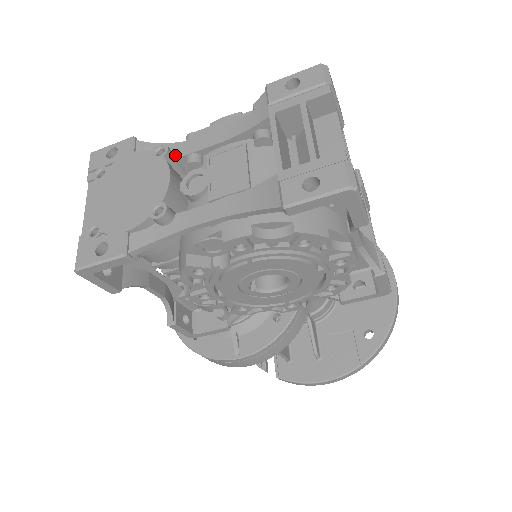
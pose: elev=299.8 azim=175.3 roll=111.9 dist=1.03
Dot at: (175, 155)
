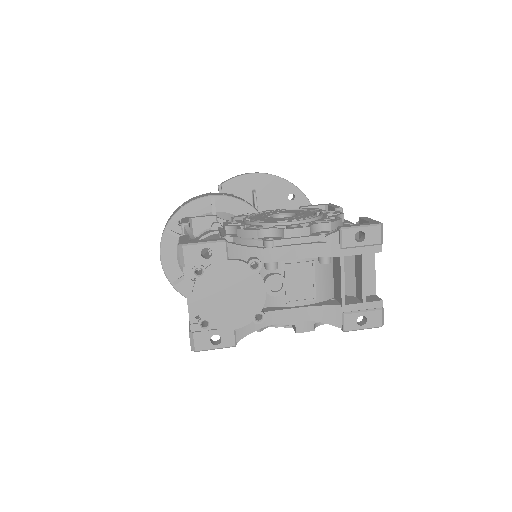
Dot at: occluded
